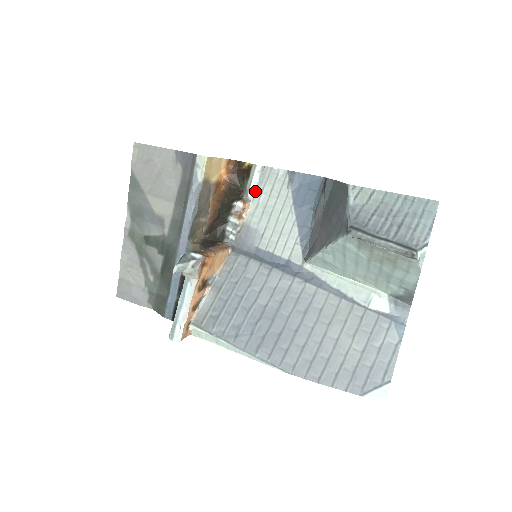
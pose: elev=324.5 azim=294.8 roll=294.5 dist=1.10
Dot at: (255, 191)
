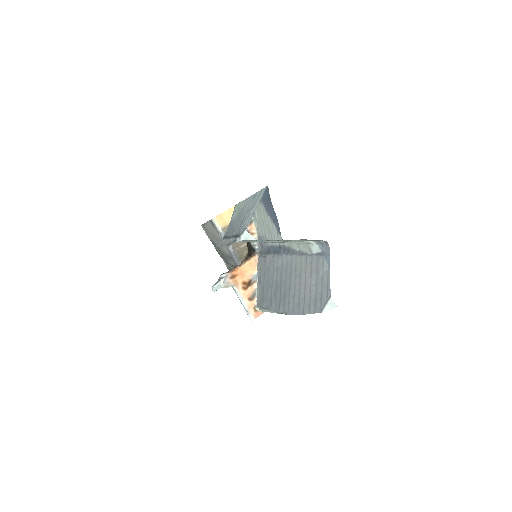
Dot at: occluded
